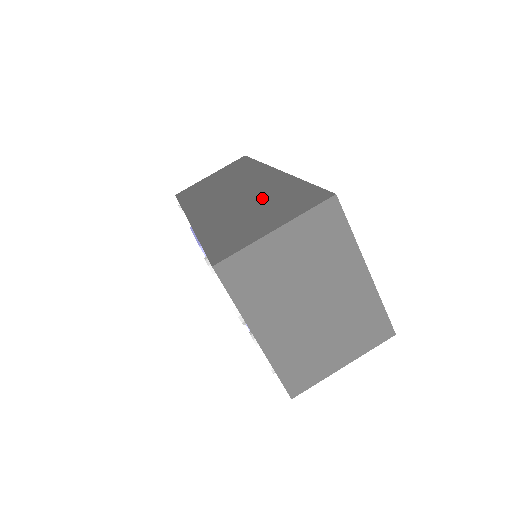
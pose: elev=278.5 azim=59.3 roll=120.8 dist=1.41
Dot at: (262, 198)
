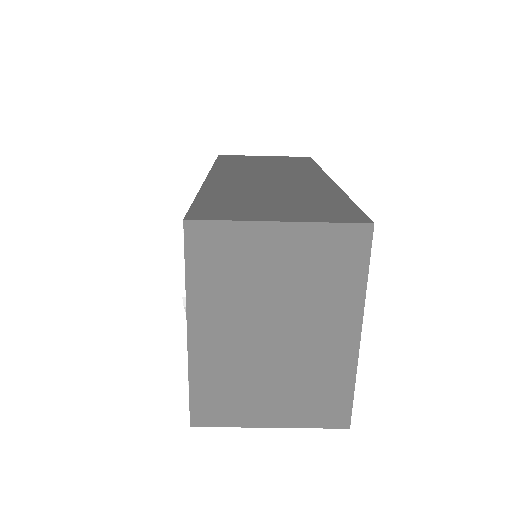
Dot at: (293, 191)
